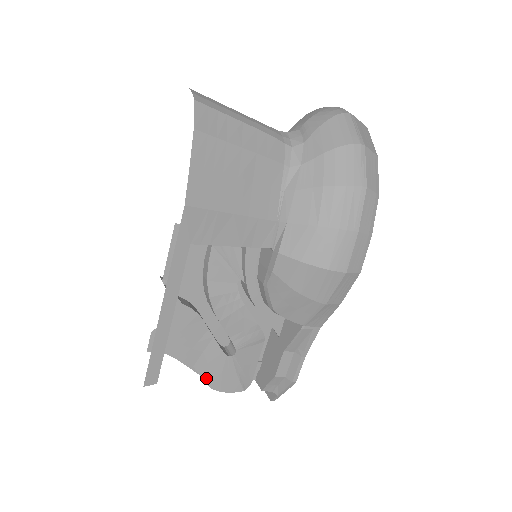
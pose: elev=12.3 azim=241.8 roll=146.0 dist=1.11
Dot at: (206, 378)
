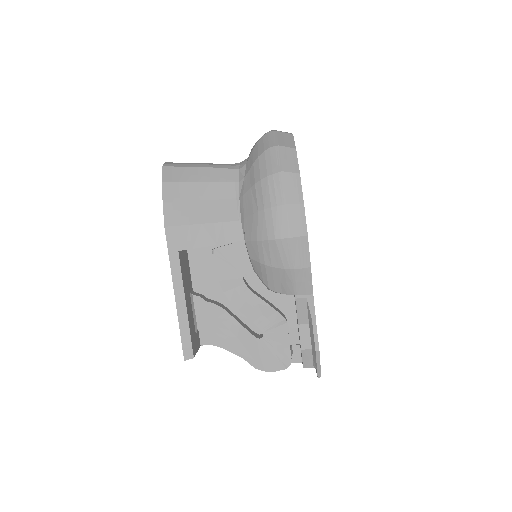
Dot at: (248, 360)
